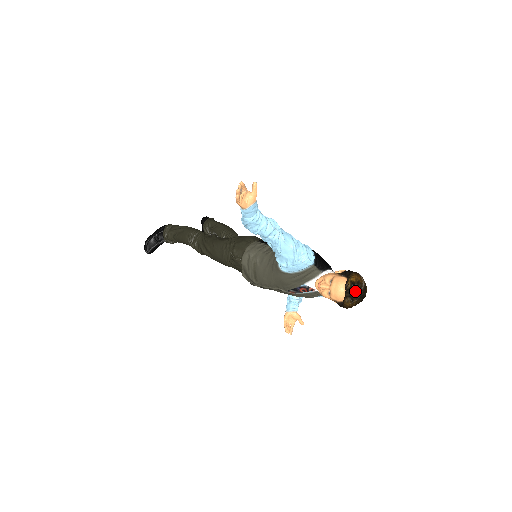
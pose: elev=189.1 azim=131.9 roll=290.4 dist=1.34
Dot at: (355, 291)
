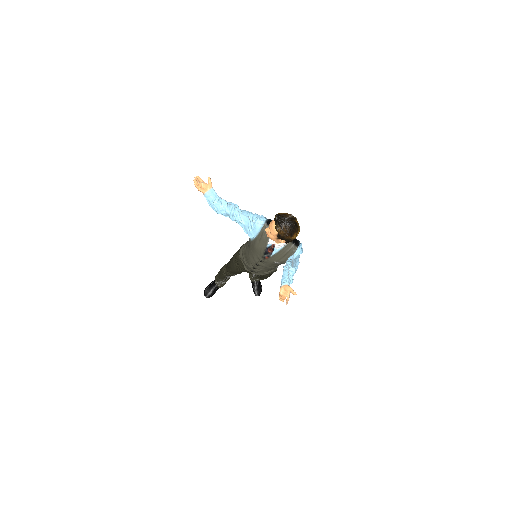
Dot at: (281, 219)
